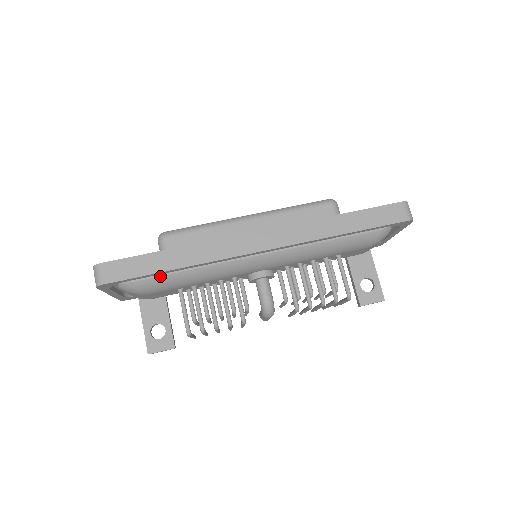
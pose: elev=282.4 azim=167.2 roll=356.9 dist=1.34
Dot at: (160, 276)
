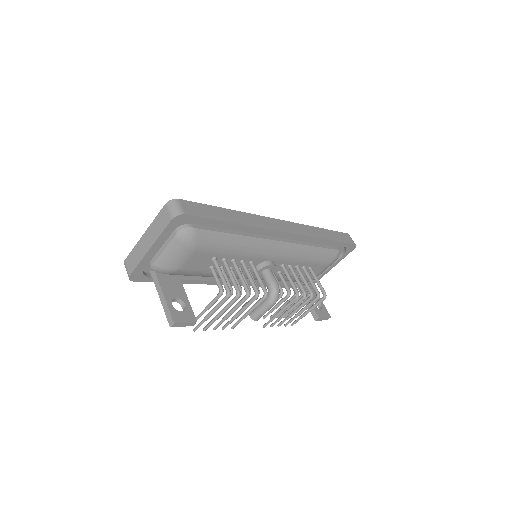
Dot at: (216, 231)
